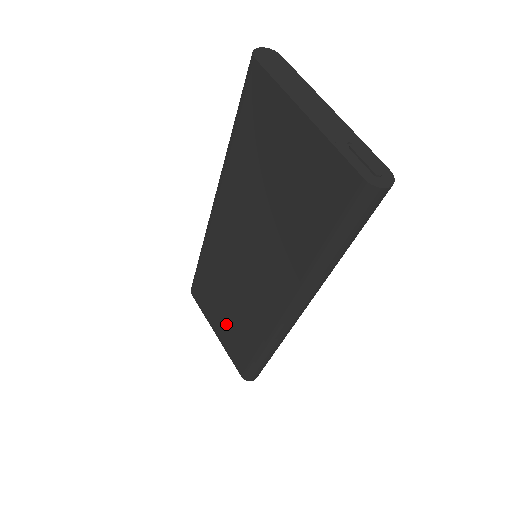
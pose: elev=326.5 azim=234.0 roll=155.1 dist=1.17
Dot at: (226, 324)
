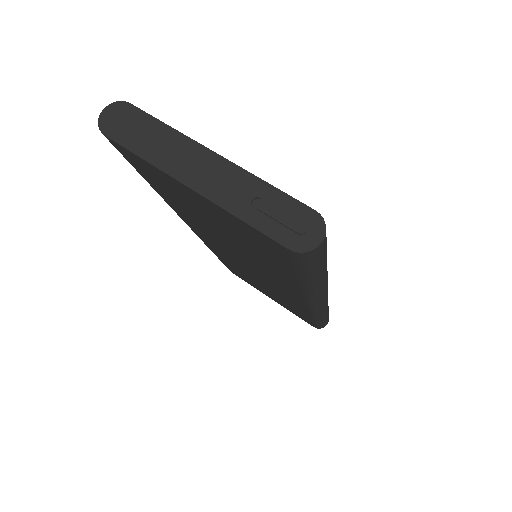
Dot at: (273, 297)
